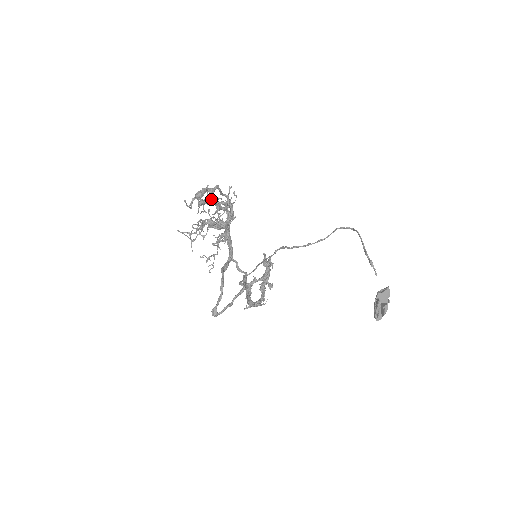
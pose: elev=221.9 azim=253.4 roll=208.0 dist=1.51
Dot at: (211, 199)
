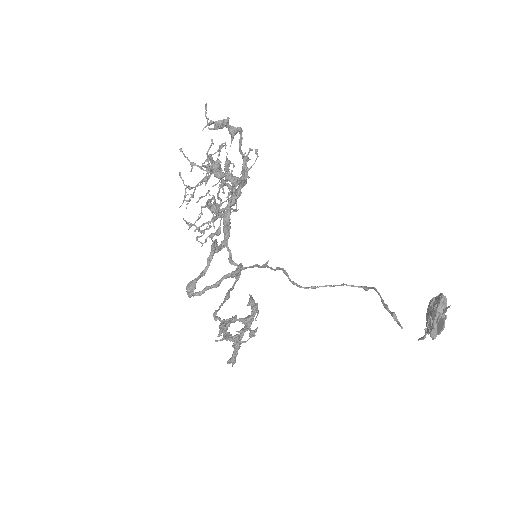
Dot at: (220, 167)
